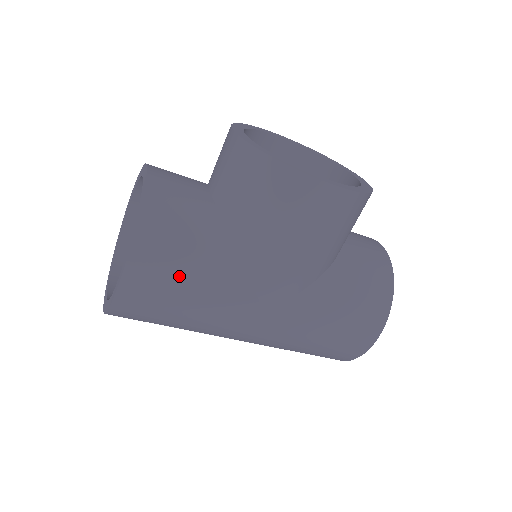
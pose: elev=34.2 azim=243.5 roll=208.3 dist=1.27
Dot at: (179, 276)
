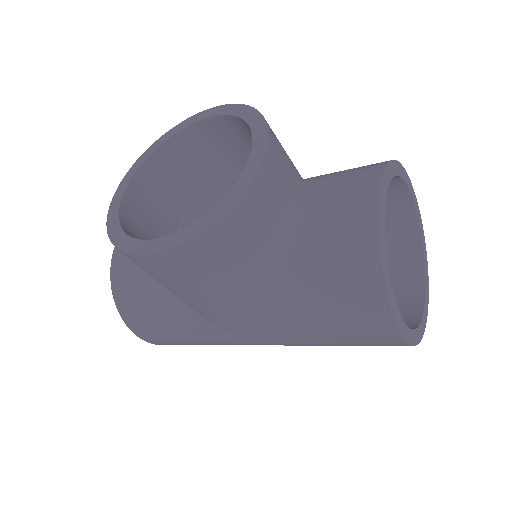
Dot at: (164, 330)
